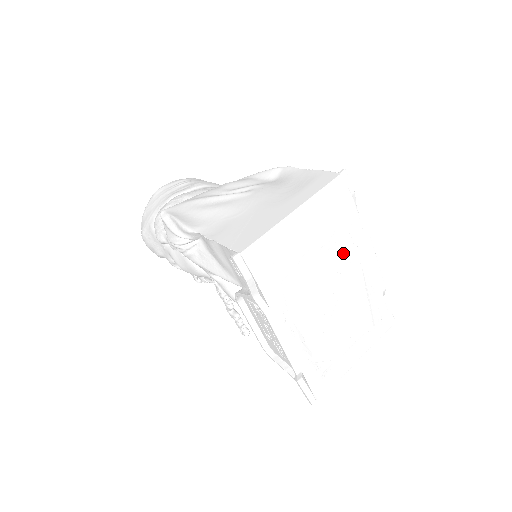
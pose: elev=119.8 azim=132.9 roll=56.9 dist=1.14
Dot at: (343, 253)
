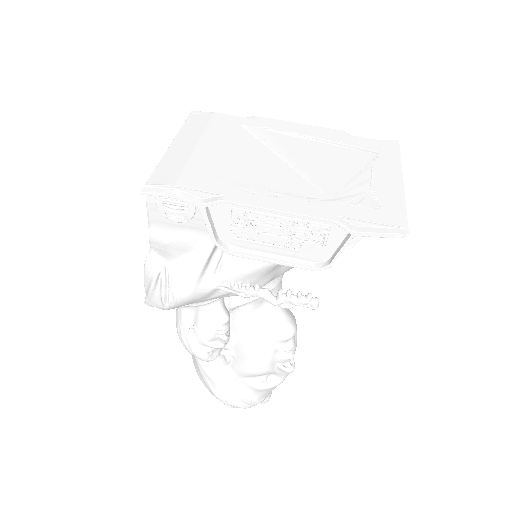
Dot at: (255, 137)
